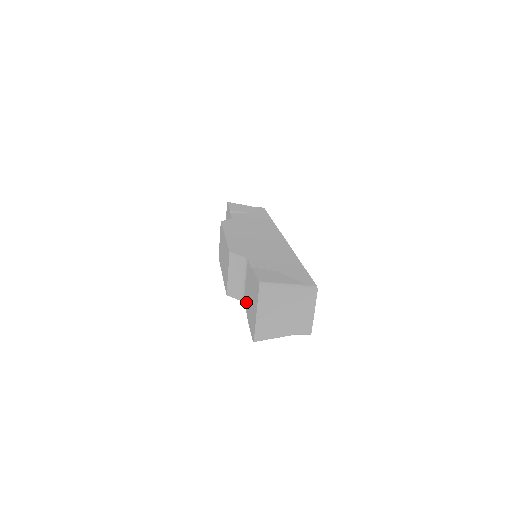
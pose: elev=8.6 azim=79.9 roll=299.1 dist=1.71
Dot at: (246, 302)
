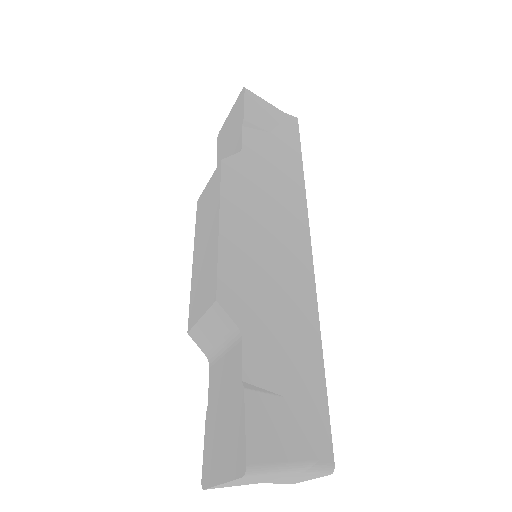
Dot at: (213, 385)
